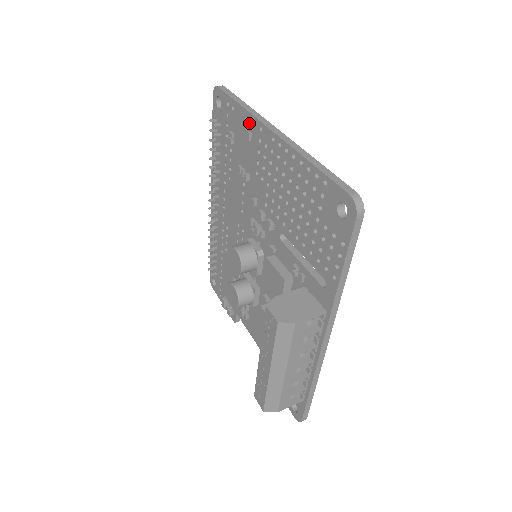
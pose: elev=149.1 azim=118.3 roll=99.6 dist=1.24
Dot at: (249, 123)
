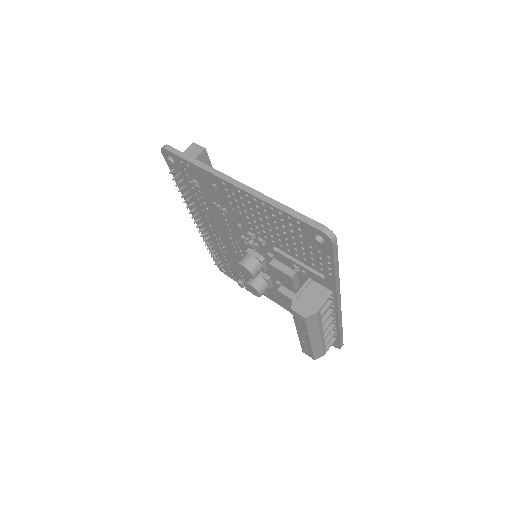
Dot at: (210, 178)
